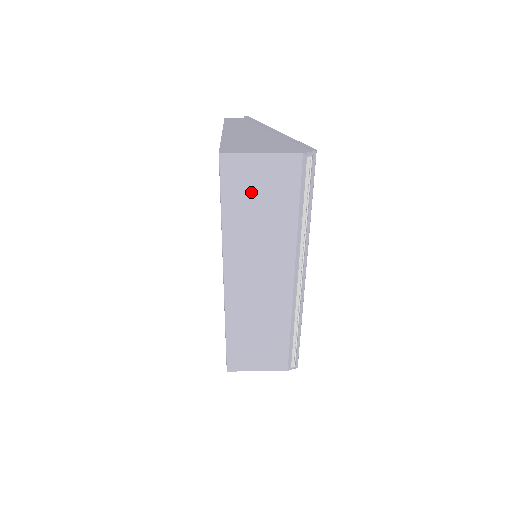
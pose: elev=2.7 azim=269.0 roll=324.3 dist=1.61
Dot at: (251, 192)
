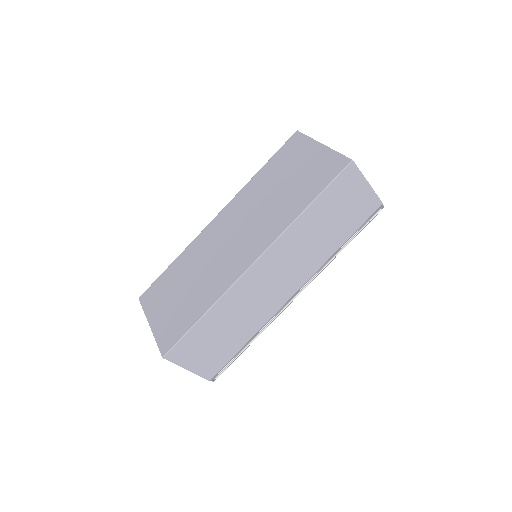
Dot at: (340, 204)
